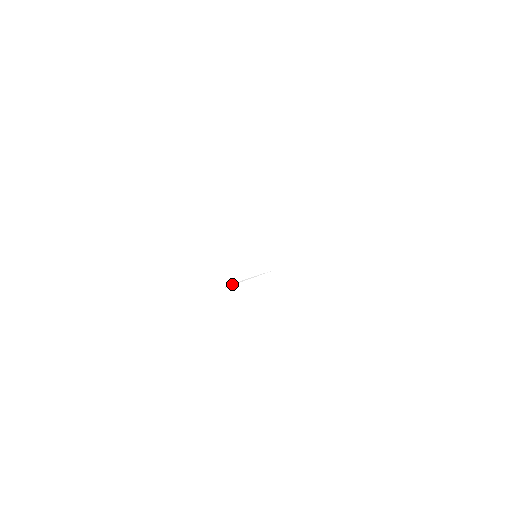
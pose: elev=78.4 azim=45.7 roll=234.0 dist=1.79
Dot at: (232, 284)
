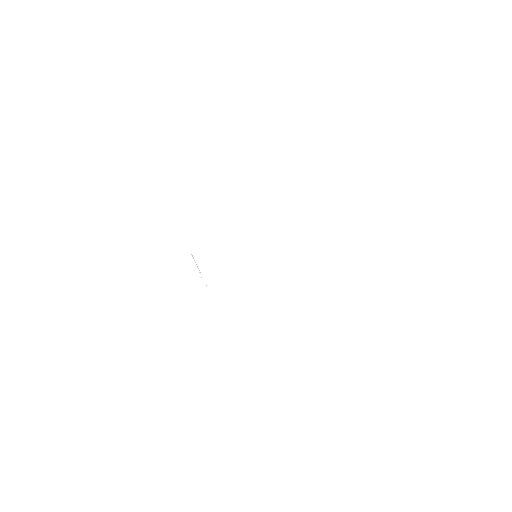
Dot at: occluded
